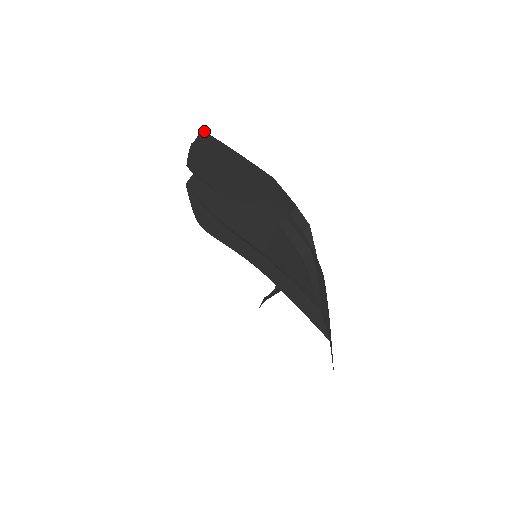
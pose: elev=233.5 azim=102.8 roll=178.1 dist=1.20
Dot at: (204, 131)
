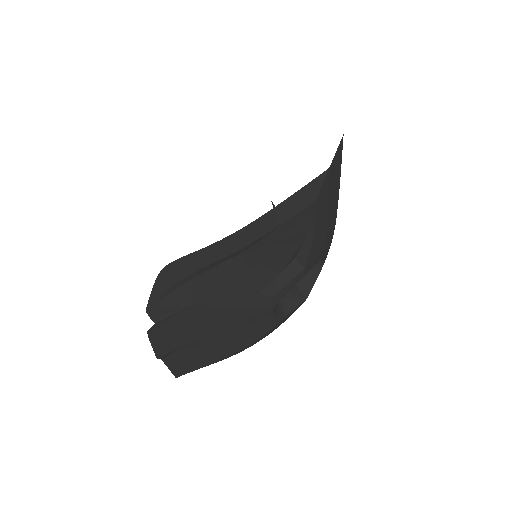
Dot at: occluded
